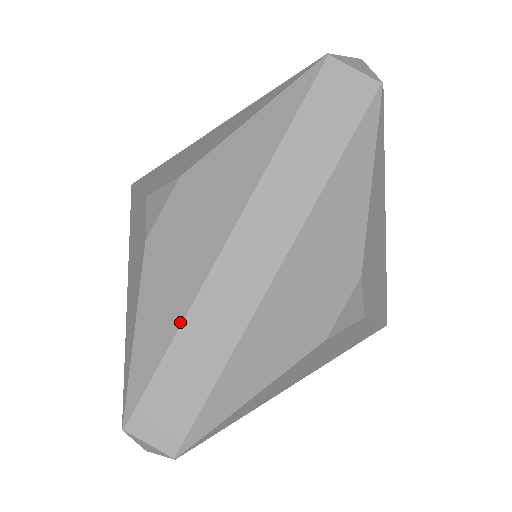
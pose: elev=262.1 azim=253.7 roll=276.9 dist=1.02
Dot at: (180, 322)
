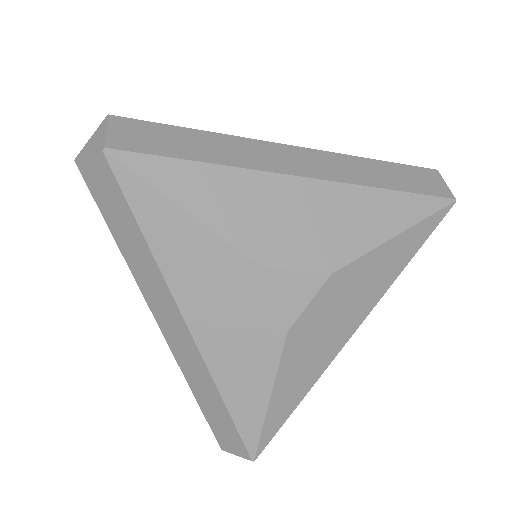
Dot at: (186, 379)
